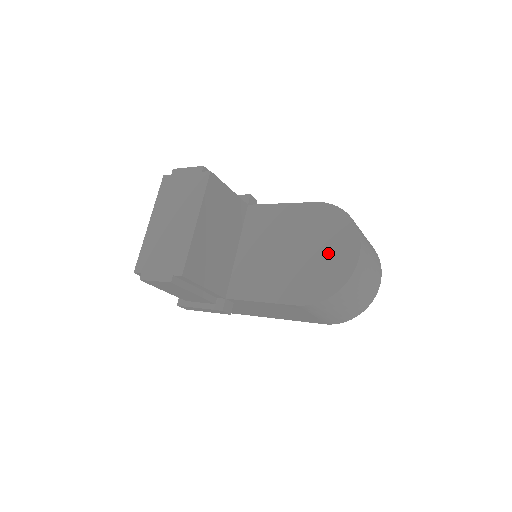
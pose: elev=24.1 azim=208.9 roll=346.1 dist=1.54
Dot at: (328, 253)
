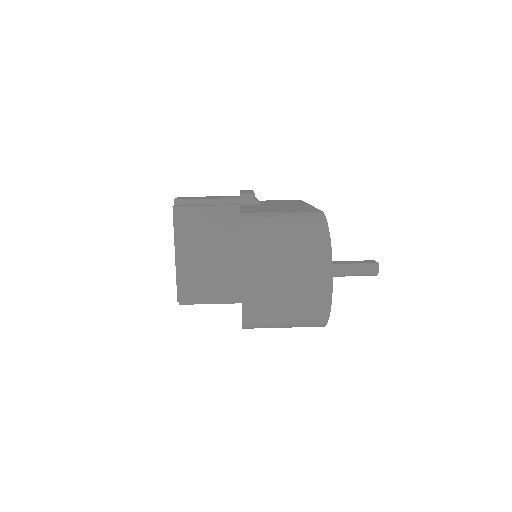
Dot at: occluded
